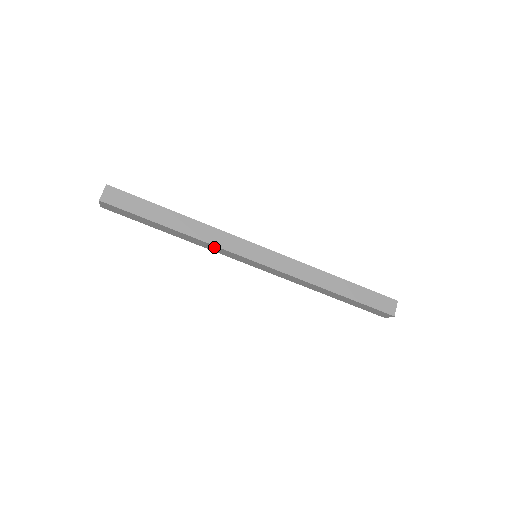
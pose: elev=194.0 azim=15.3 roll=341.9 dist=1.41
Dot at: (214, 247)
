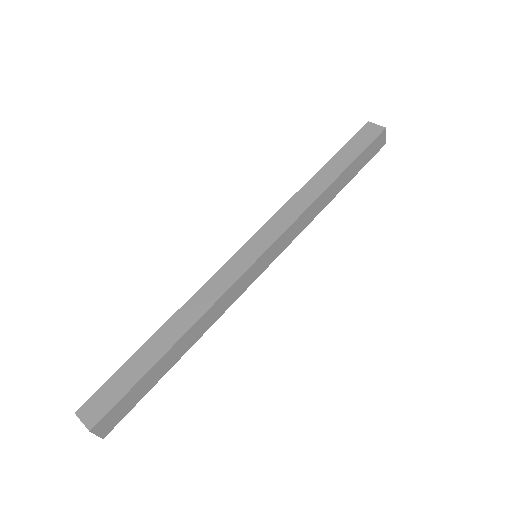
Dot at: occluded
